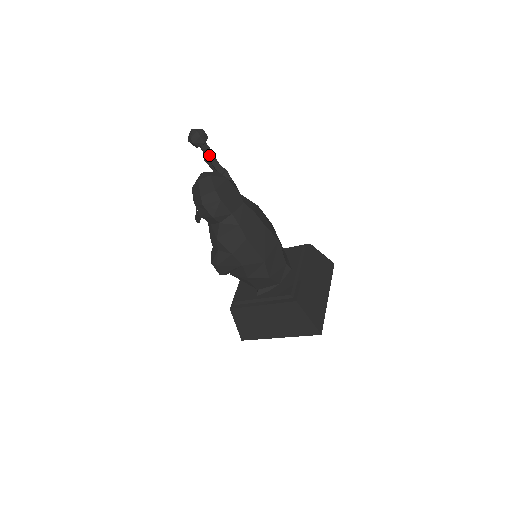
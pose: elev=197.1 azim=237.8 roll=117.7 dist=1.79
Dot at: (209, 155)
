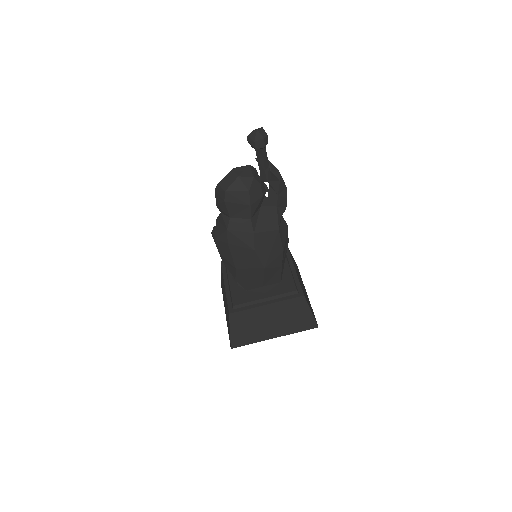
Dot at: (260, 160)
